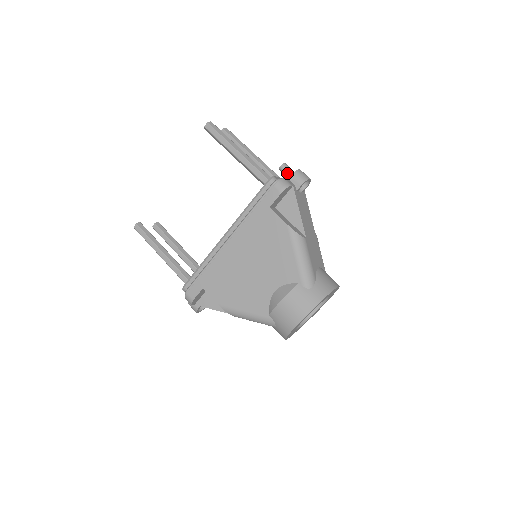
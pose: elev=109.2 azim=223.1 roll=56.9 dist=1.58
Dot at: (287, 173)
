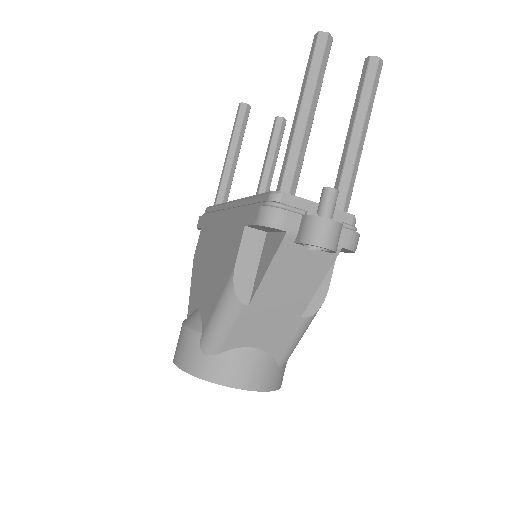
Dot at: (318, 206)
